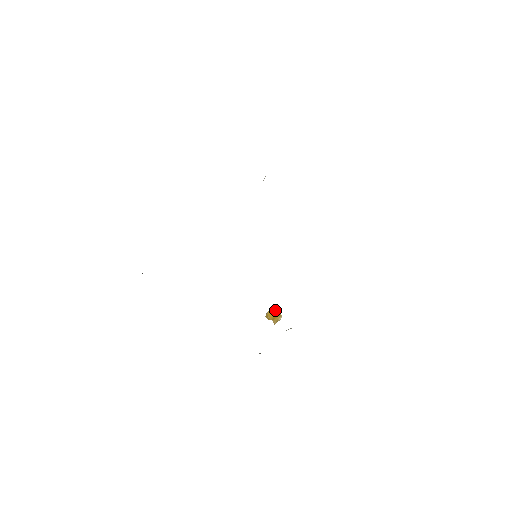
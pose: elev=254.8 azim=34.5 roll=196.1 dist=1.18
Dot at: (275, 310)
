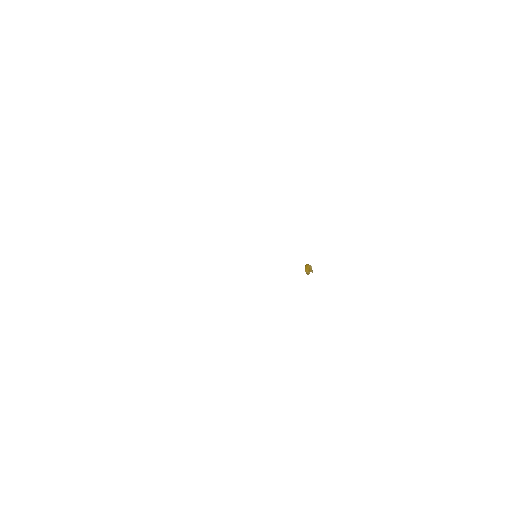
Dot at: (306, 266)
